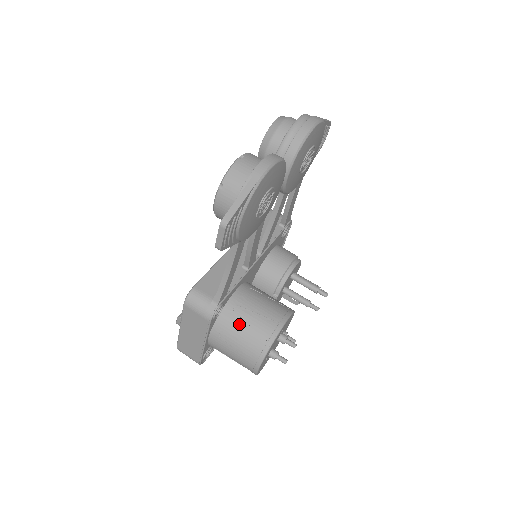
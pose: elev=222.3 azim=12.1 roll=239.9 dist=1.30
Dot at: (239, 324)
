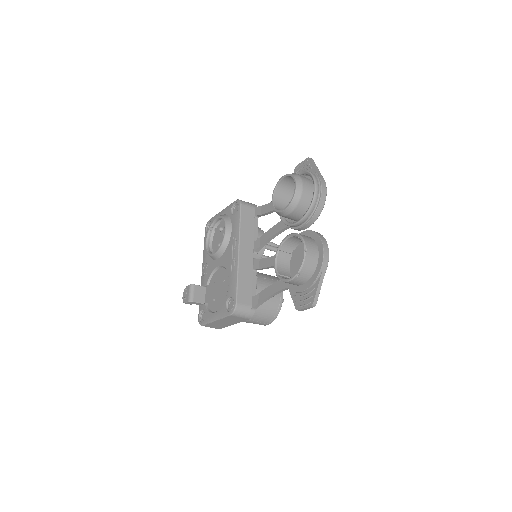
Dot at: (259, 308)
